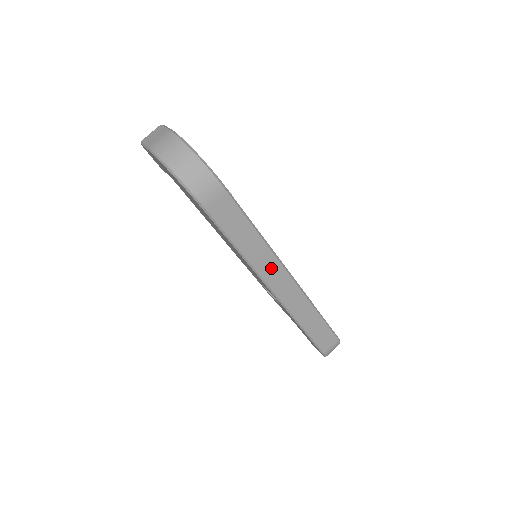
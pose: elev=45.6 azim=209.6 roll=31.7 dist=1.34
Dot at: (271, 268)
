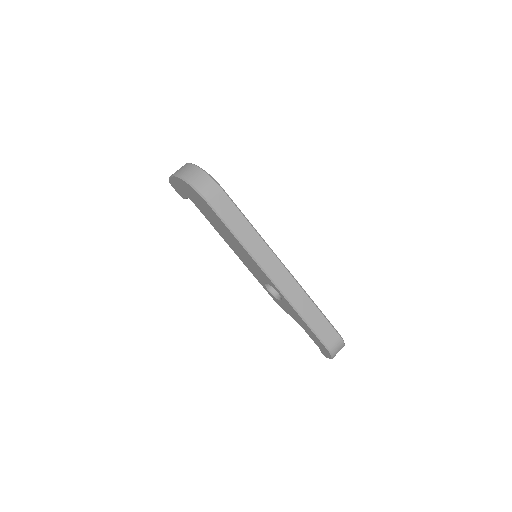
Dot at: (265, 256)
